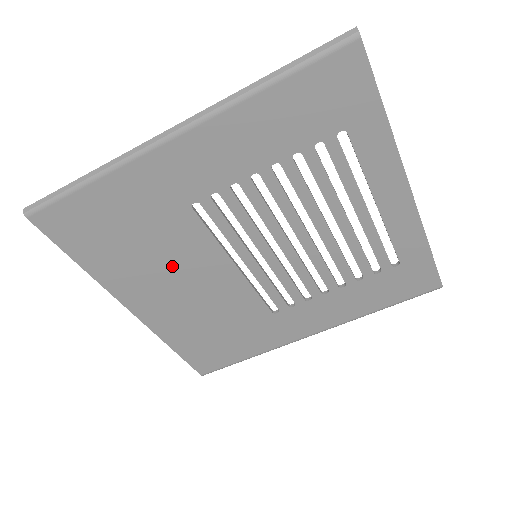
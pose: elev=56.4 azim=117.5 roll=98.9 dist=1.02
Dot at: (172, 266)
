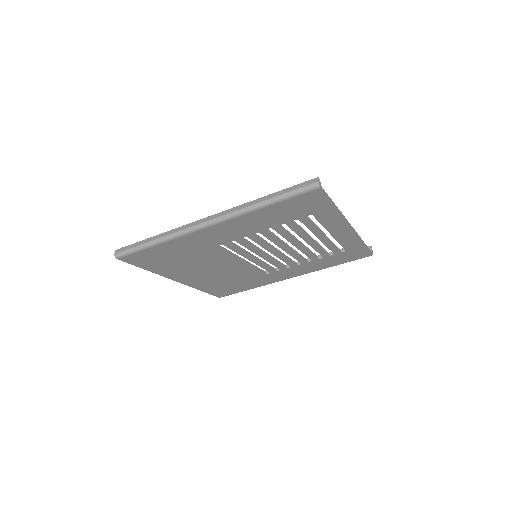
Dot at: (204, 265)
